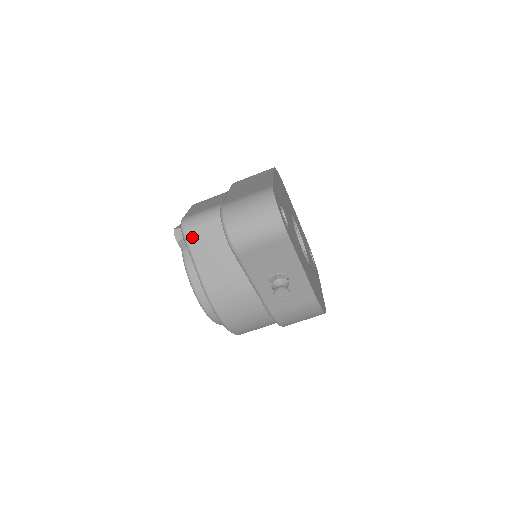
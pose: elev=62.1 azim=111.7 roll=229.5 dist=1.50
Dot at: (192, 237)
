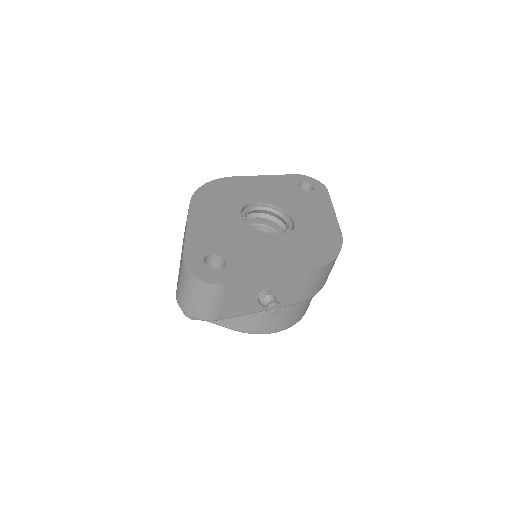
Dot at: occluded
